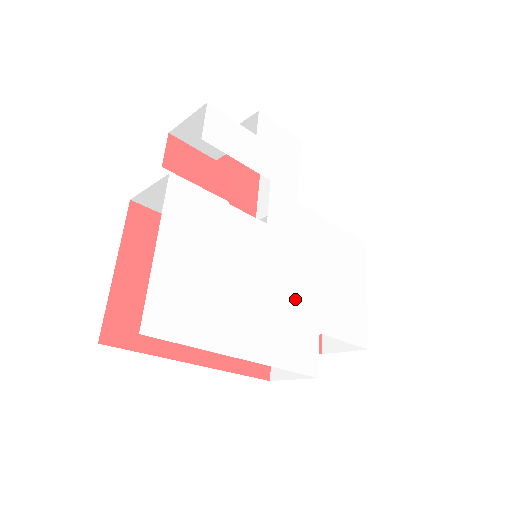
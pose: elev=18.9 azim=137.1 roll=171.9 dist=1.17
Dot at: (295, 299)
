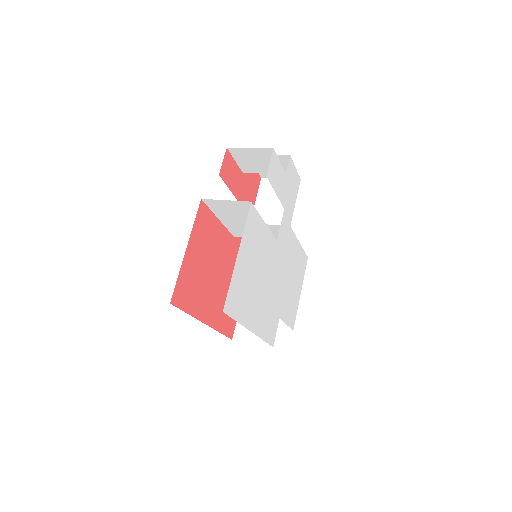
Dot at: (276, 294)
